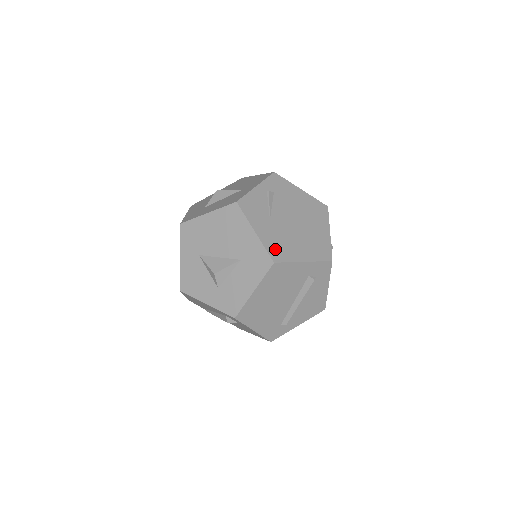
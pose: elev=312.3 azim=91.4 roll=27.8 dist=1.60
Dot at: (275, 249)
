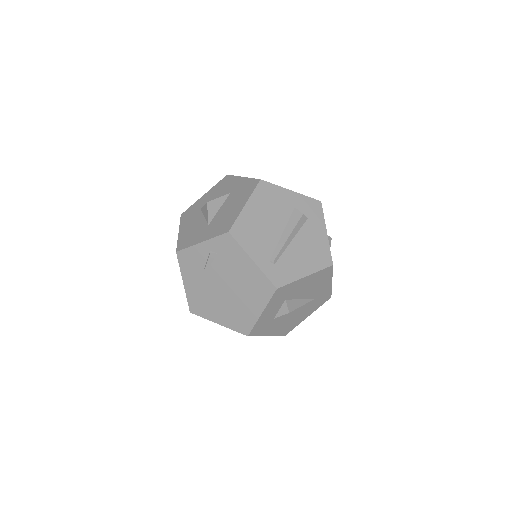
Dot at: (195, 303)
